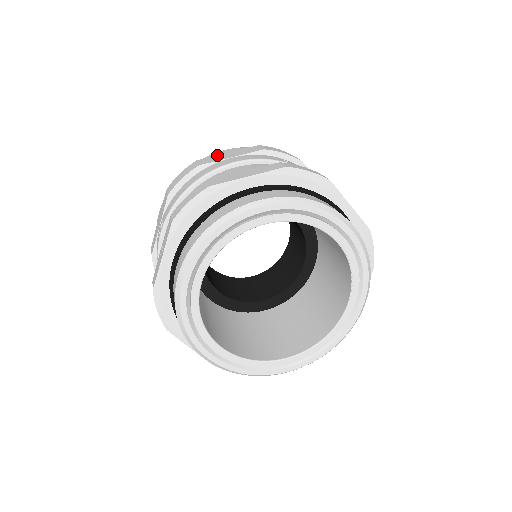
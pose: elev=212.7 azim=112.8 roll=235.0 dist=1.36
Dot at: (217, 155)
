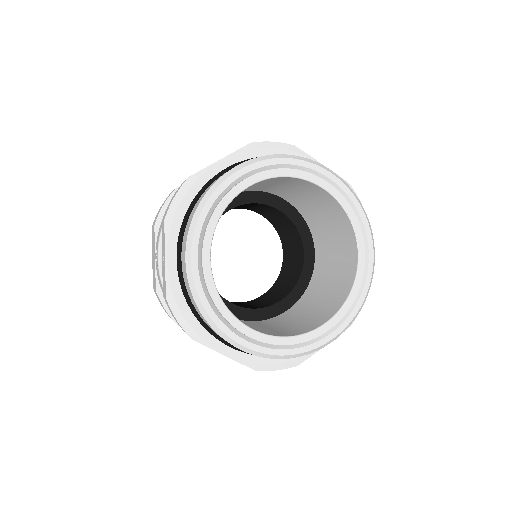
Dot at: occluded
